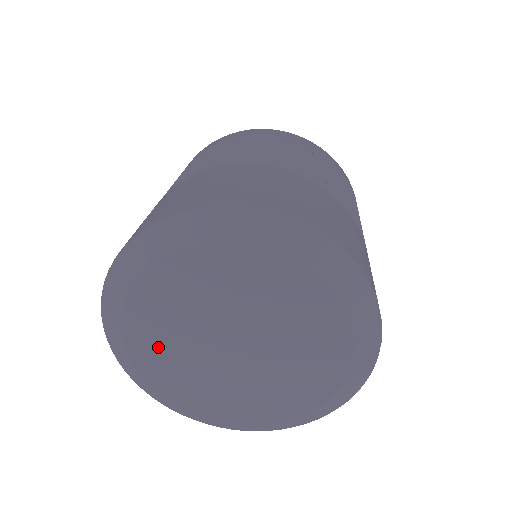
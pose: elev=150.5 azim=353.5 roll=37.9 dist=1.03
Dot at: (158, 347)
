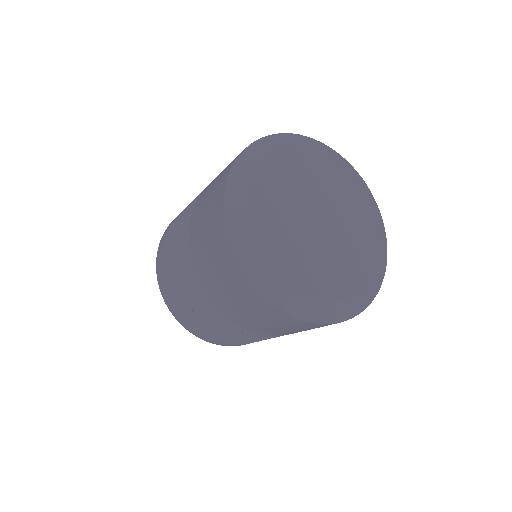
Dot at: (274, 193)
